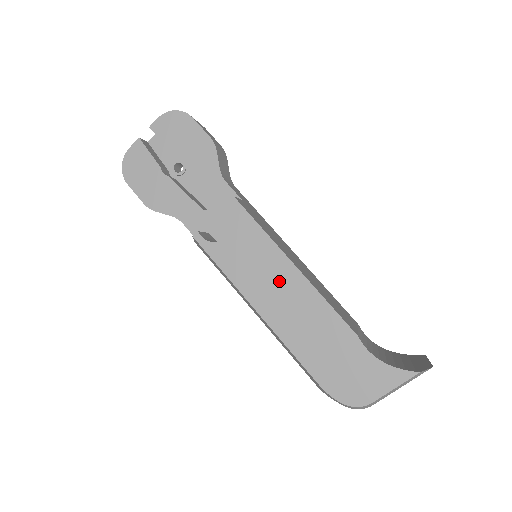
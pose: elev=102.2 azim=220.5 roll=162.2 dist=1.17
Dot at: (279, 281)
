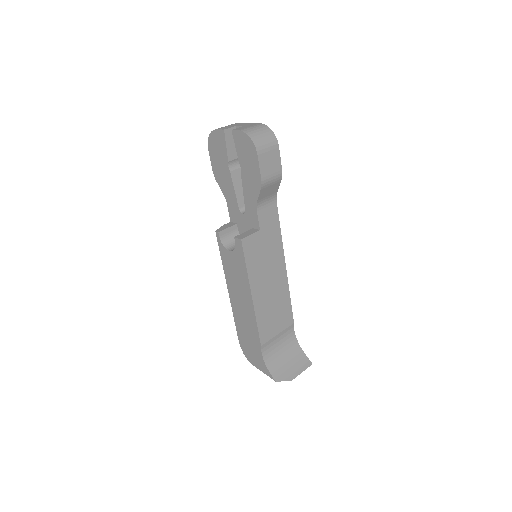
Dot at: (242, 293)
